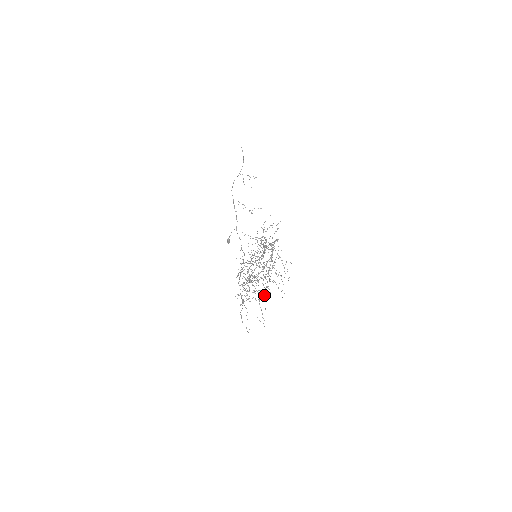
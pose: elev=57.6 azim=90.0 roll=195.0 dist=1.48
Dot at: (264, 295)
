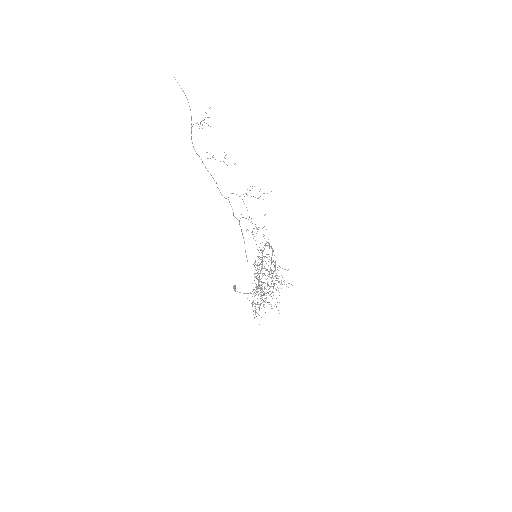
Dot at: occluded
